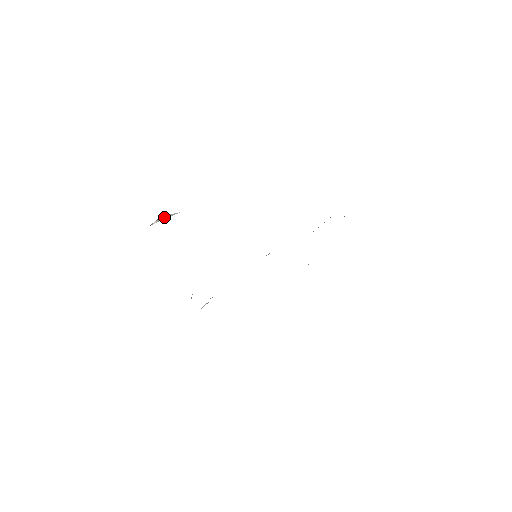
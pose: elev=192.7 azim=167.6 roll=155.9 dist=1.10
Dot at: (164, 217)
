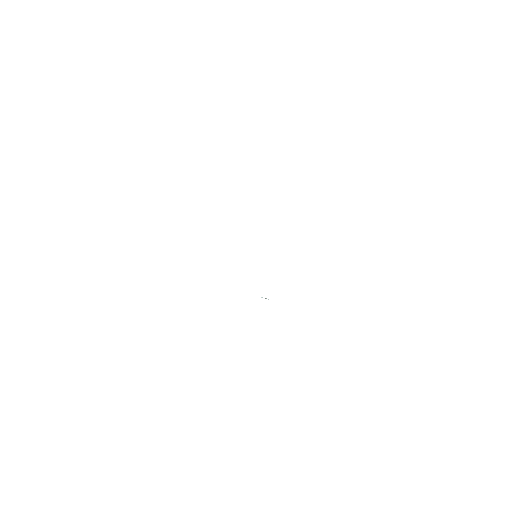
Dot at: occluded
